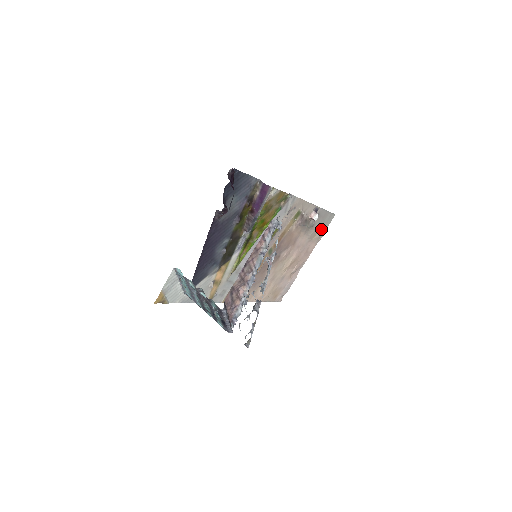
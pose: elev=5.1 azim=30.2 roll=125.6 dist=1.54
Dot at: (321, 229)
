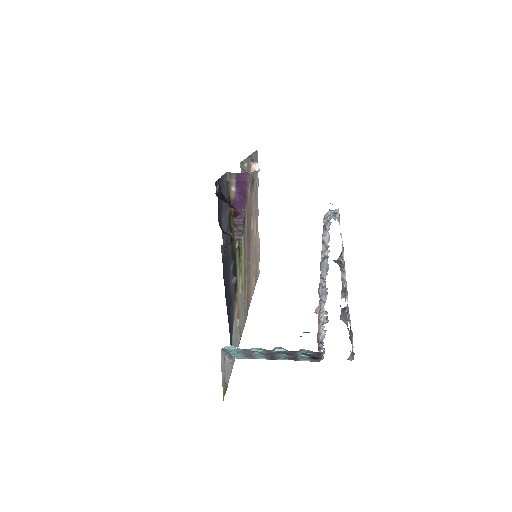
Dot at: (256, 175)
